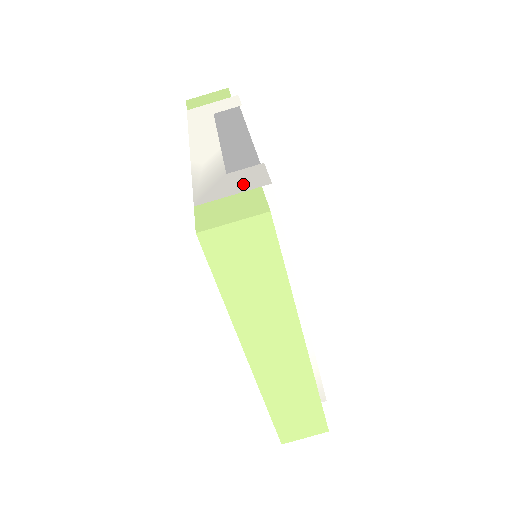
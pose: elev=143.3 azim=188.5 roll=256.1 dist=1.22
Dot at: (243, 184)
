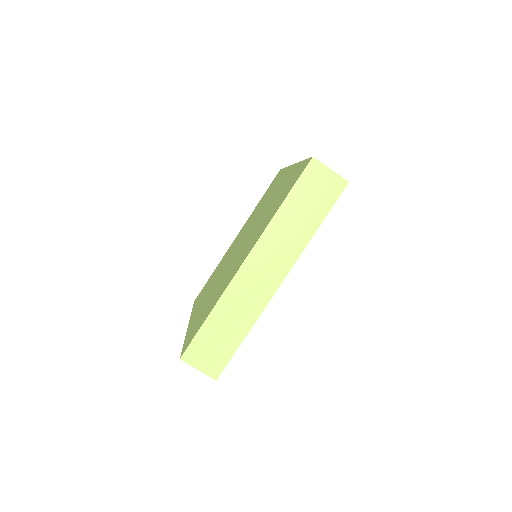
Dot at: occluded
